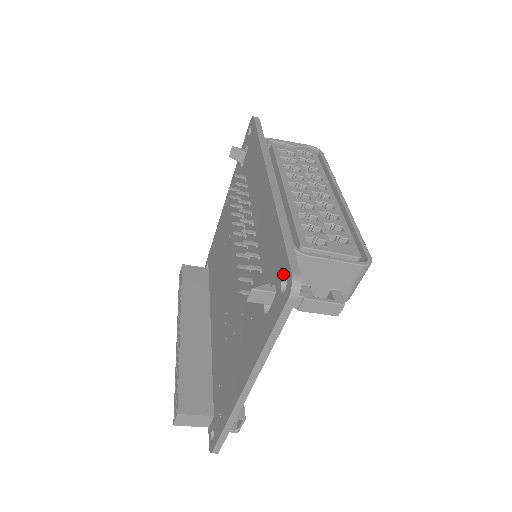
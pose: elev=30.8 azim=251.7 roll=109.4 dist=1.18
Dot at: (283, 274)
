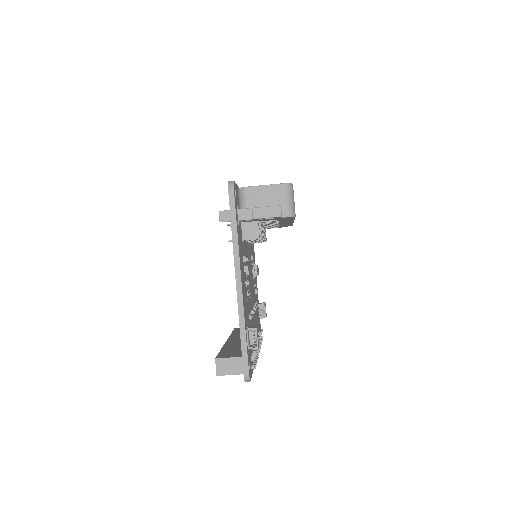
Dot at: occluded
